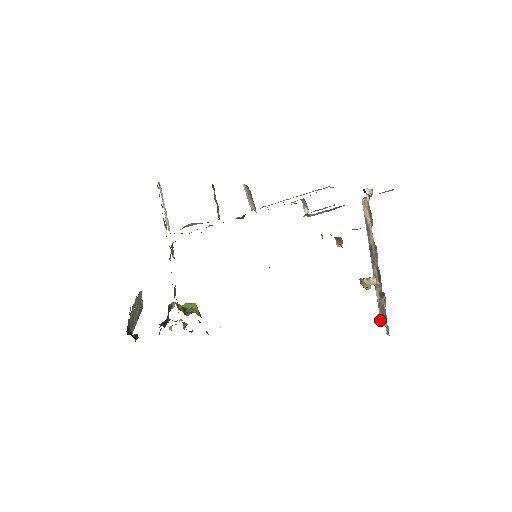
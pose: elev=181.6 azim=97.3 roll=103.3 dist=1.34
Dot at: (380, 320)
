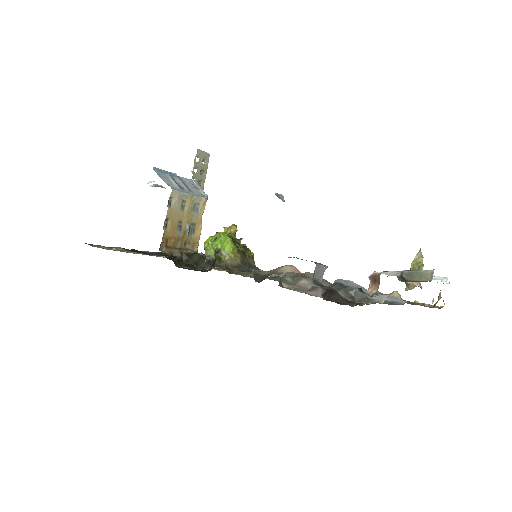
Dot at: occluded
